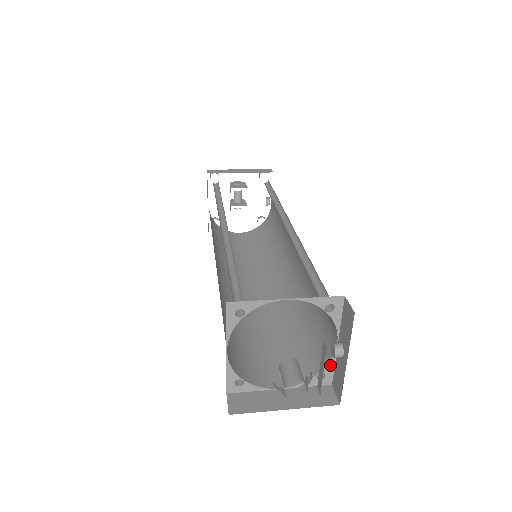
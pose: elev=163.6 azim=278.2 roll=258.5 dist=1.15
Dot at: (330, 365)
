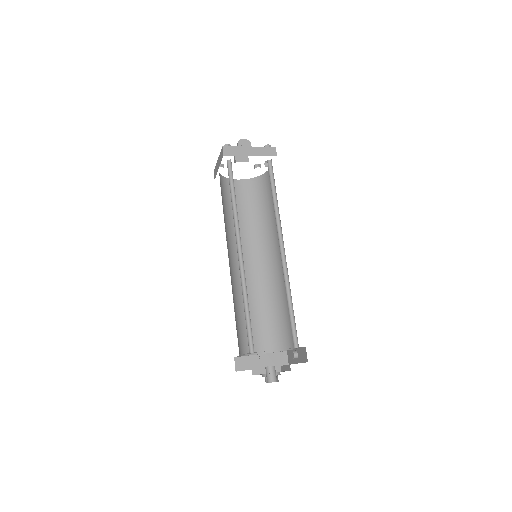
Dot at: occluded
